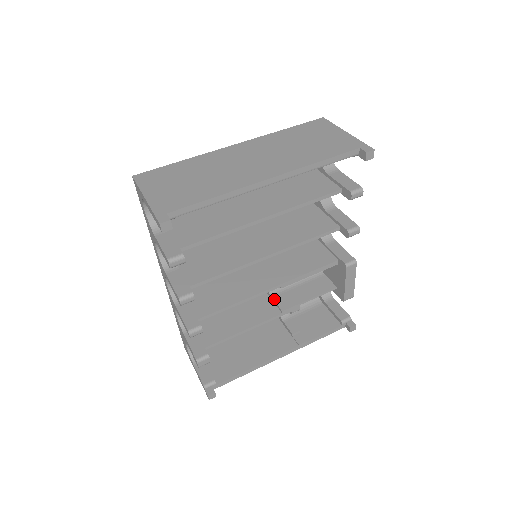
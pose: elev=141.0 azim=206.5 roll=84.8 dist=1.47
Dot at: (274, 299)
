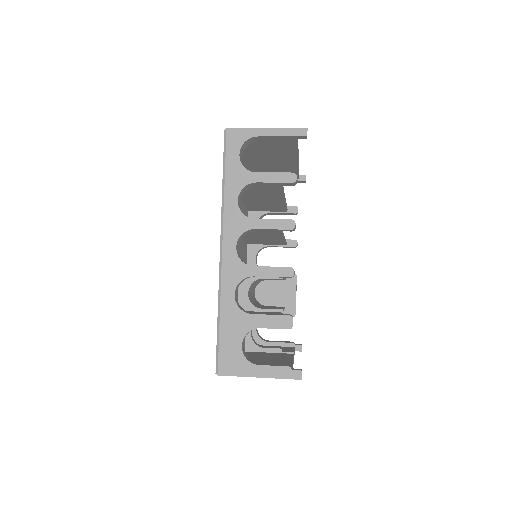
Dot at: occluded
